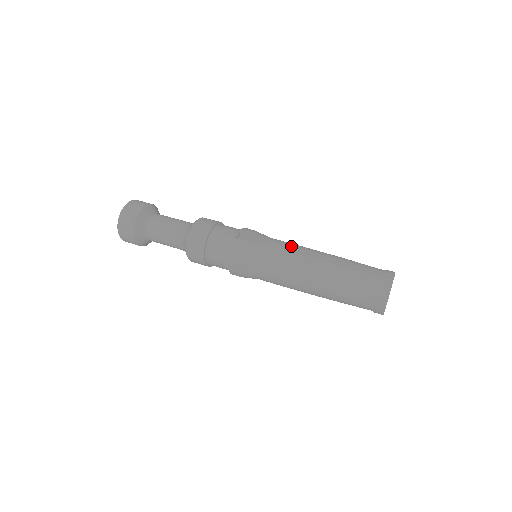
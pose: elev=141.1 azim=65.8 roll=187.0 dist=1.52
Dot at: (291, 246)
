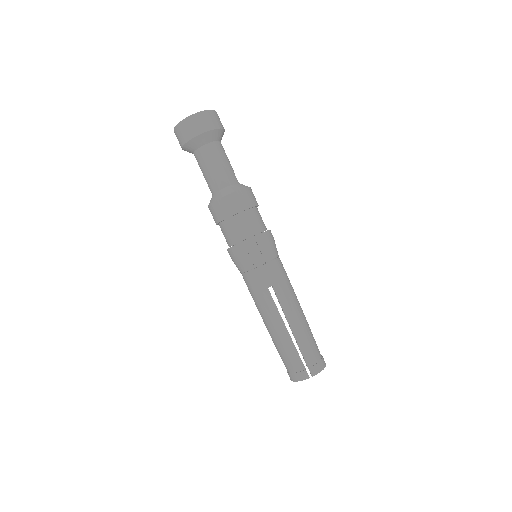
Dot at: (276, 286)
